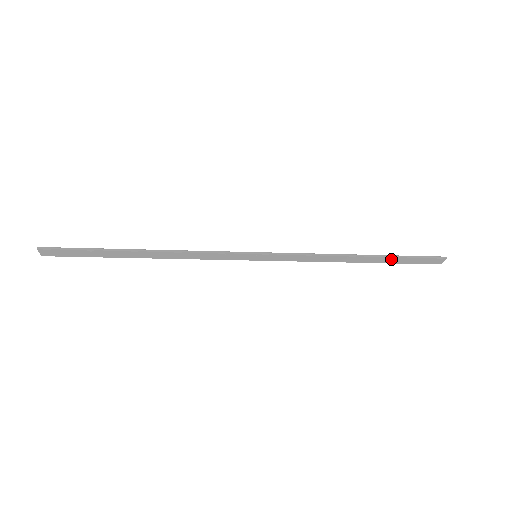
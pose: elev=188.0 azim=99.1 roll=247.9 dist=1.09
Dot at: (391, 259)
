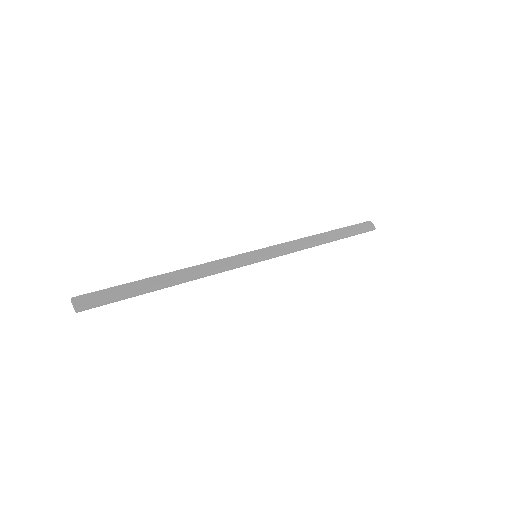
Dot at: (343, 235)
